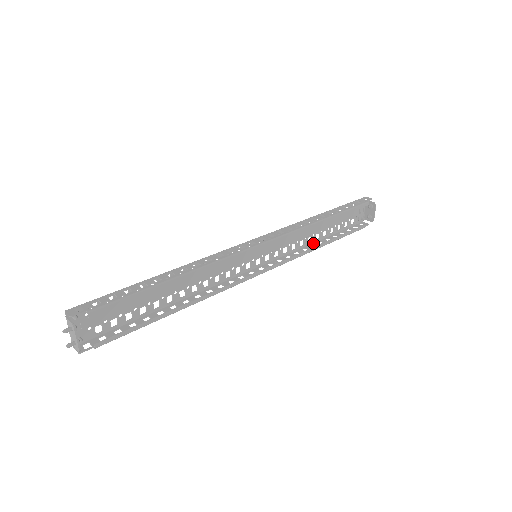
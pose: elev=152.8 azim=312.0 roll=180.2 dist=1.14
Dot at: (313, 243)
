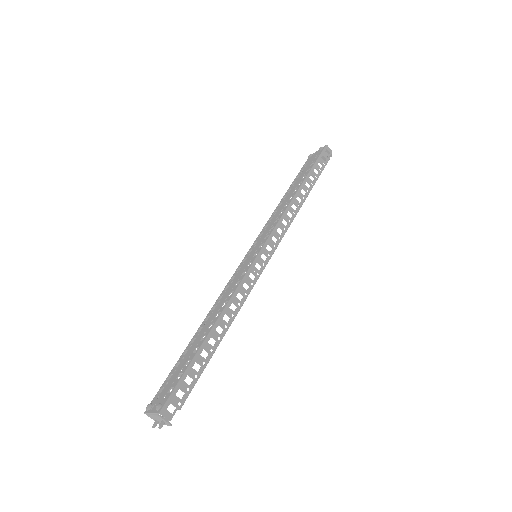
Dot at: (280, 204)
